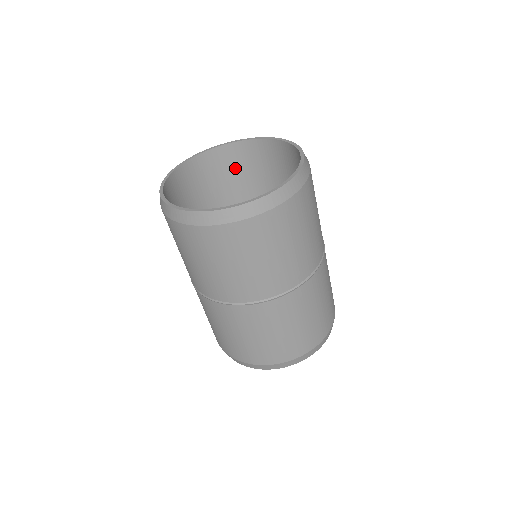
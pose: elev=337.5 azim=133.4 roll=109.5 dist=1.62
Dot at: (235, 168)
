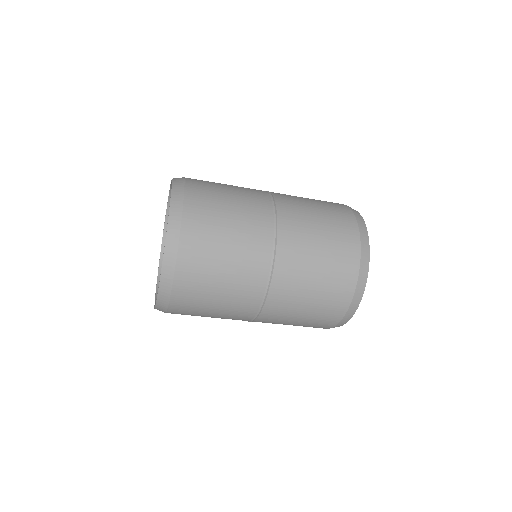
Dot at: occluded
